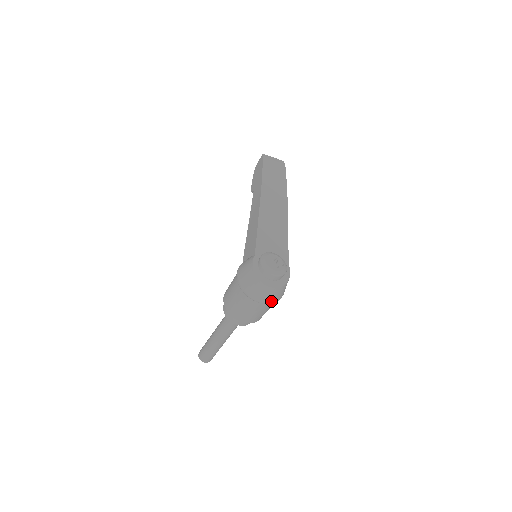
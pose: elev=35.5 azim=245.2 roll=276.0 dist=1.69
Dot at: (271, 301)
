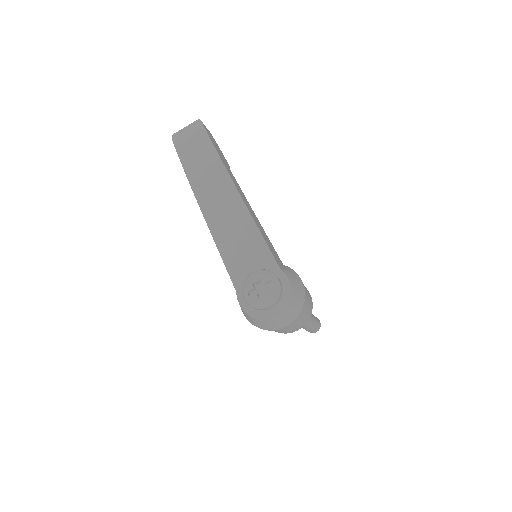
Dot at: (293, 319)
